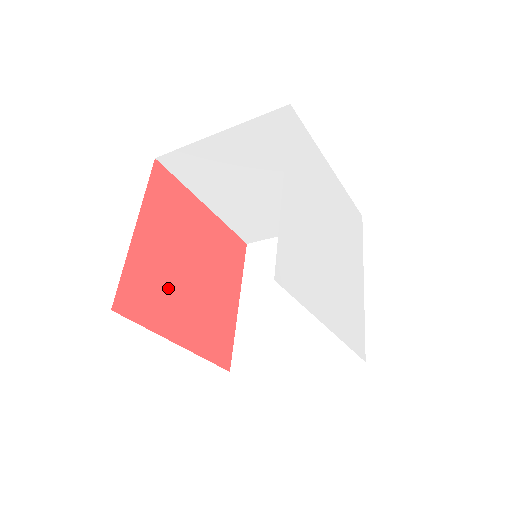
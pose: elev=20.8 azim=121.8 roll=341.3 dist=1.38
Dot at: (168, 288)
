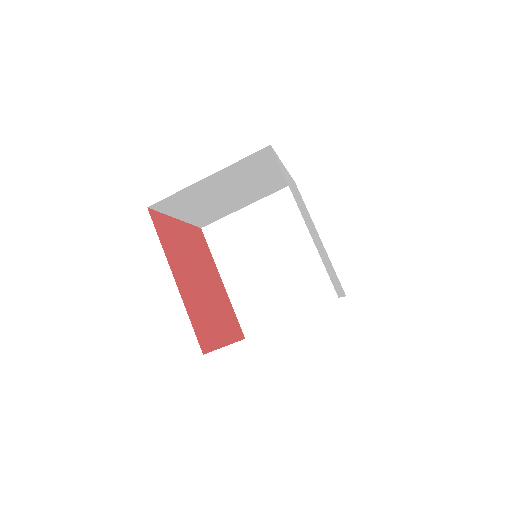
Dot at: (182, 257)
